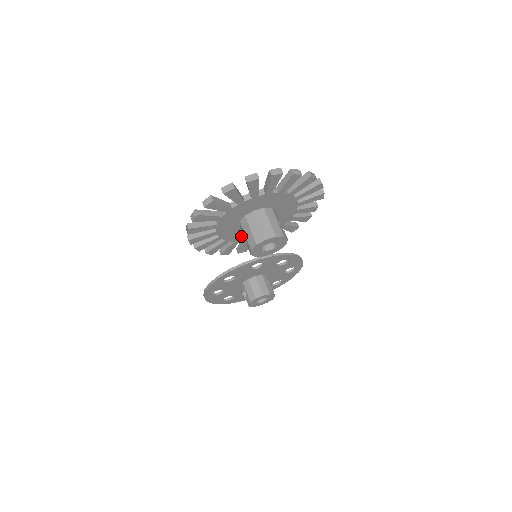
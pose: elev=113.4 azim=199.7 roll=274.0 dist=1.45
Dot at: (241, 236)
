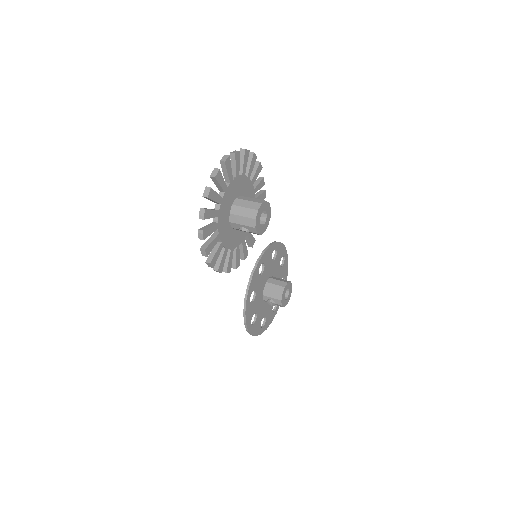
Dot at: (237, 239)
